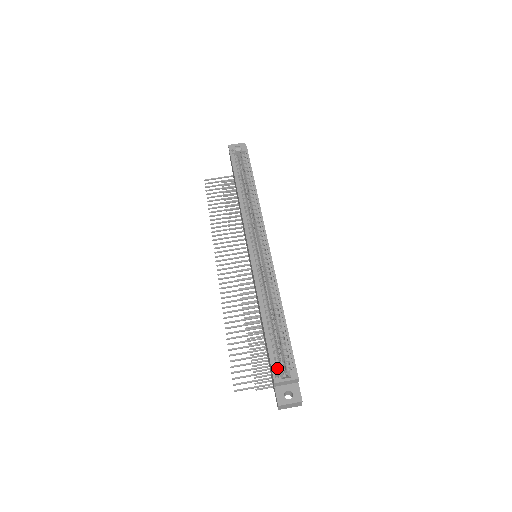
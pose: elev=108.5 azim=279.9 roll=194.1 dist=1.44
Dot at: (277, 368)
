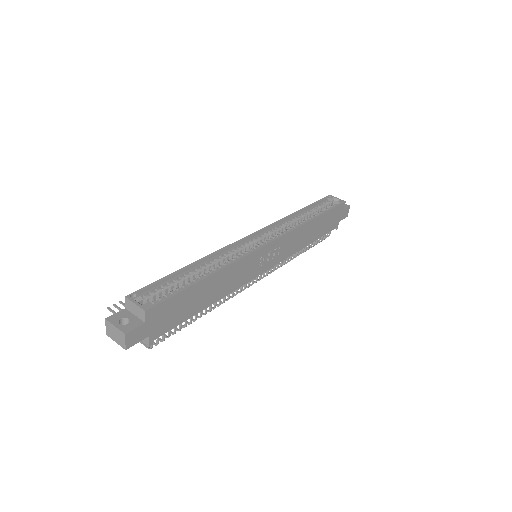
Dot at: (145, 294)
